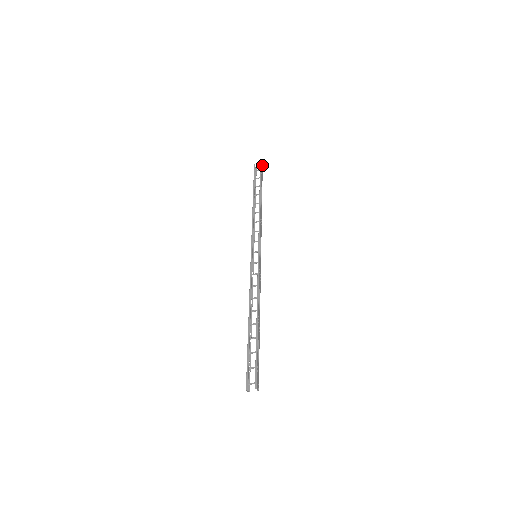
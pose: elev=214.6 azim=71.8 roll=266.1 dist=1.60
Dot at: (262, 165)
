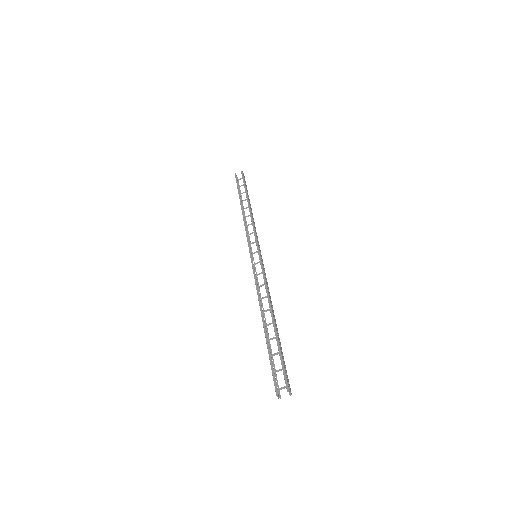
Dot at: (243, 173)
